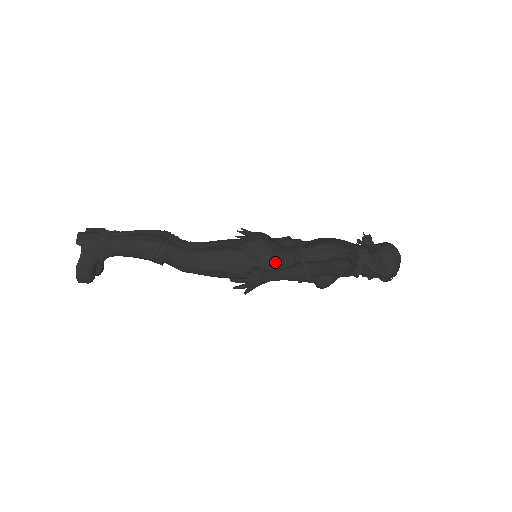
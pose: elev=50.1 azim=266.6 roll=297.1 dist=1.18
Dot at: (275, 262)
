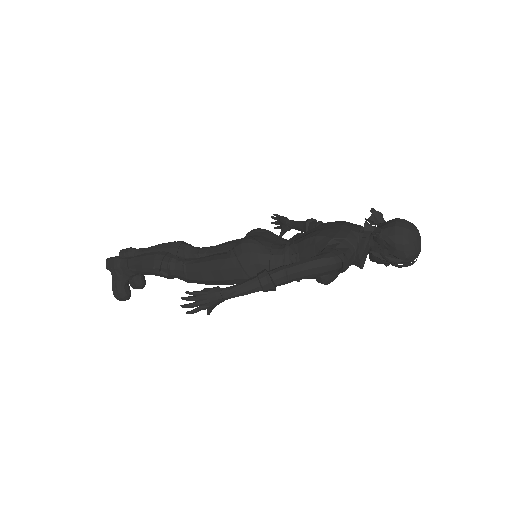
Dot at: (262, 265)
